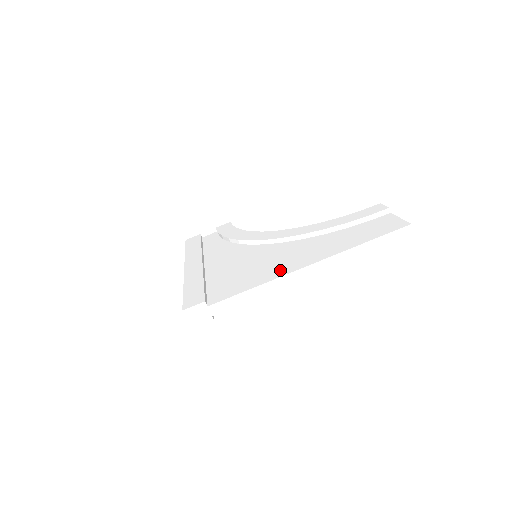
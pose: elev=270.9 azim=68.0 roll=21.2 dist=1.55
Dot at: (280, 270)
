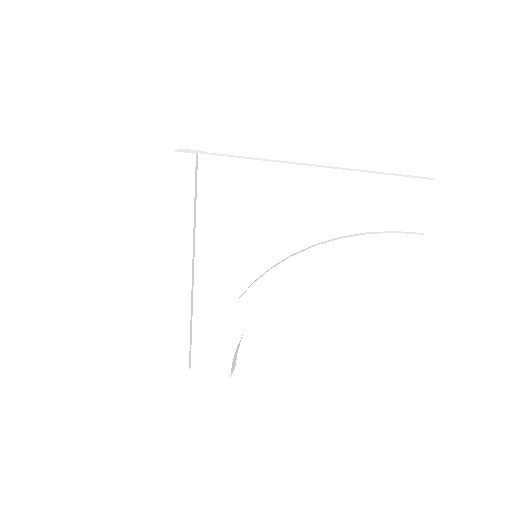
Dot at: occluded
